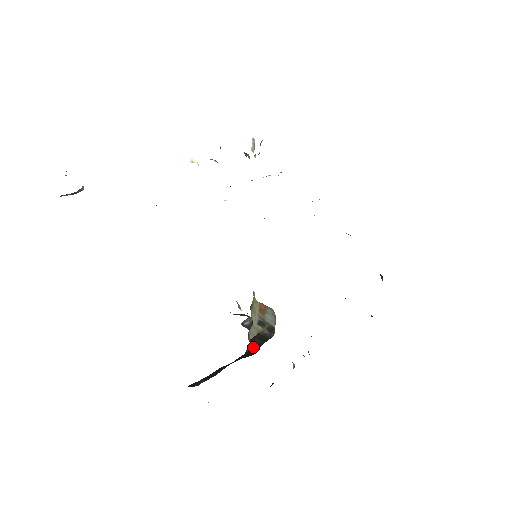
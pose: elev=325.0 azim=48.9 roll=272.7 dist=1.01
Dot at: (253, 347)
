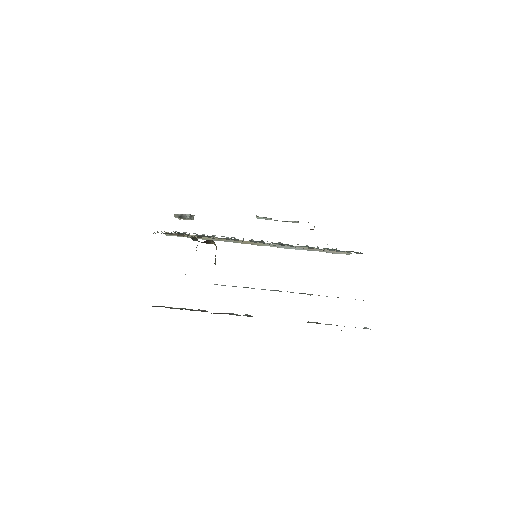
Dot at: occluded
